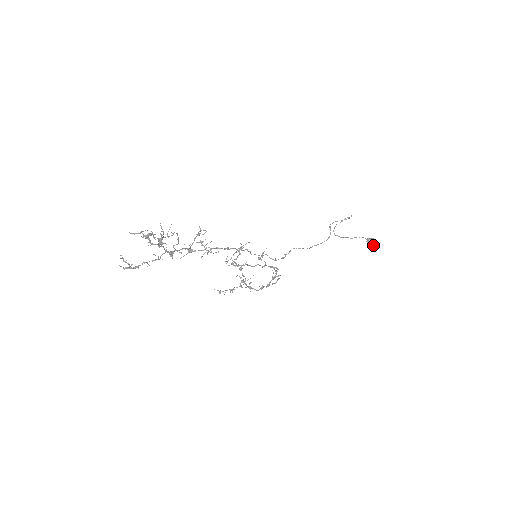
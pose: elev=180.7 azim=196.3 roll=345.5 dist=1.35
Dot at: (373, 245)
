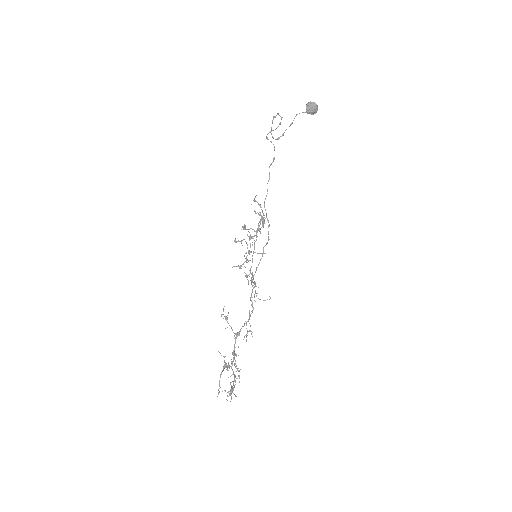
Dot at: (315, 112)
